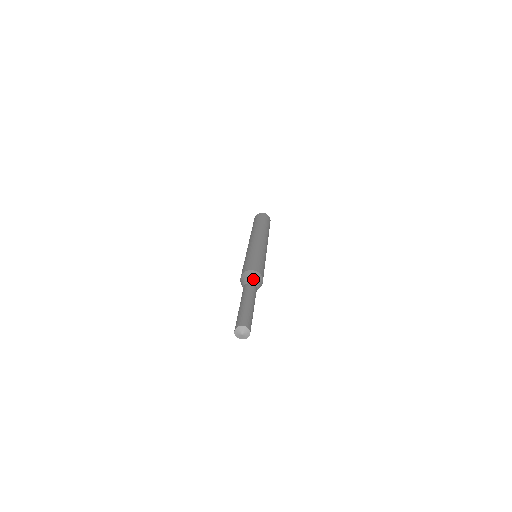
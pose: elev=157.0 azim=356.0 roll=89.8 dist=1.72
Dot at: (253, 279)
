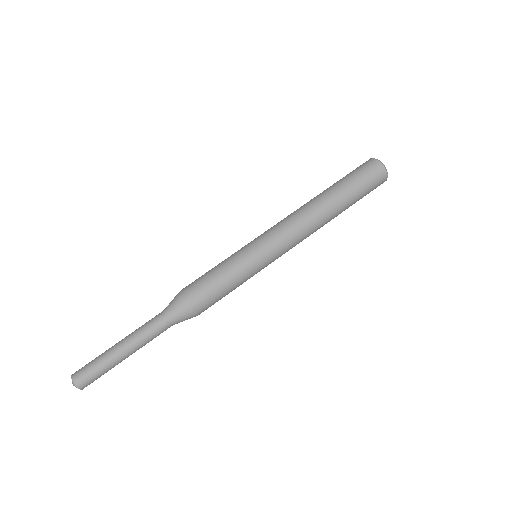
Dot at: (173, 311)
